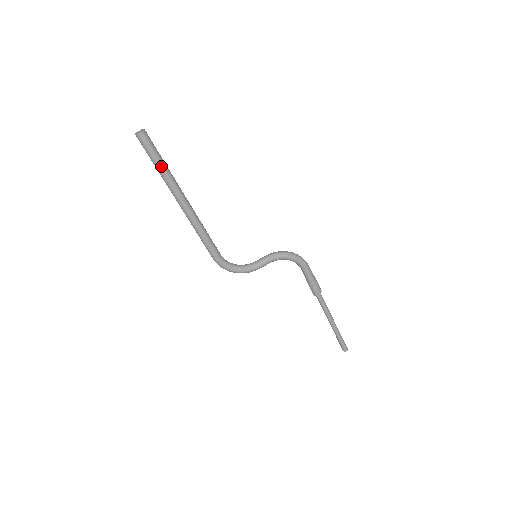
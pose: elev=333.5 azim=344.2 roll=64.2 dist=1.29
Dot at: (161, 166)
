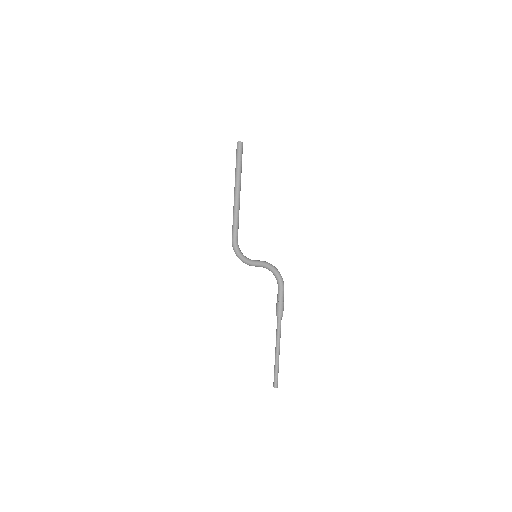
Dot at: (238, 164)
